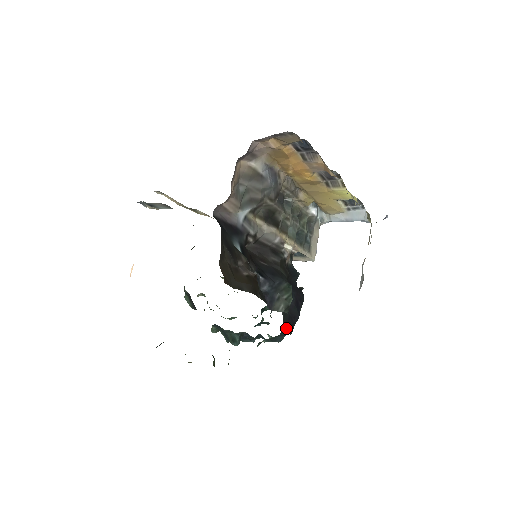
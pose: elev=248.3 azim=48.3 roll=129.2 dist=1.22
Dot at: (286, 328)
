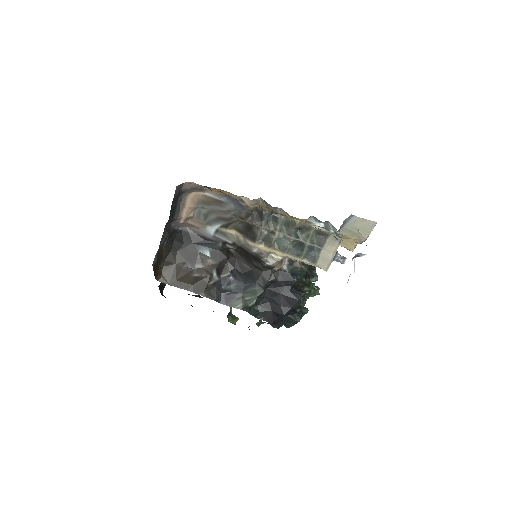
Dot at: (290, 320)
